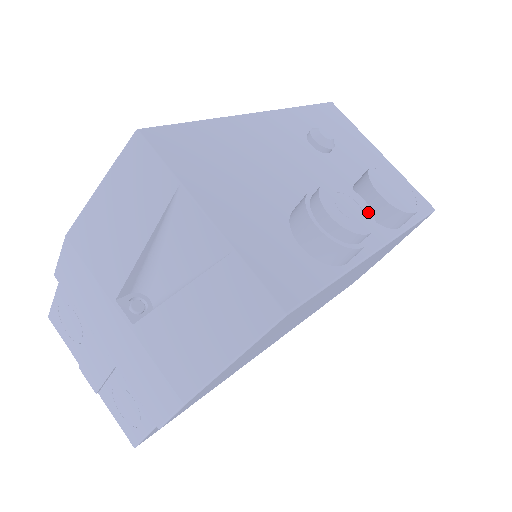
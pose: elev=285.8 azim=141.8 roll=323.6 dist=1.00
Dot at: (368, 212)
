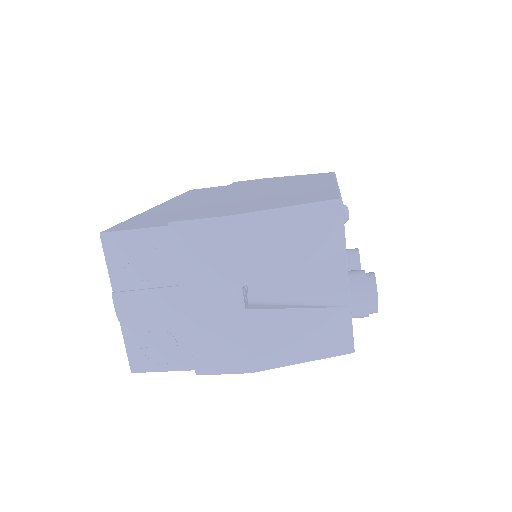
Dot at: occluded
